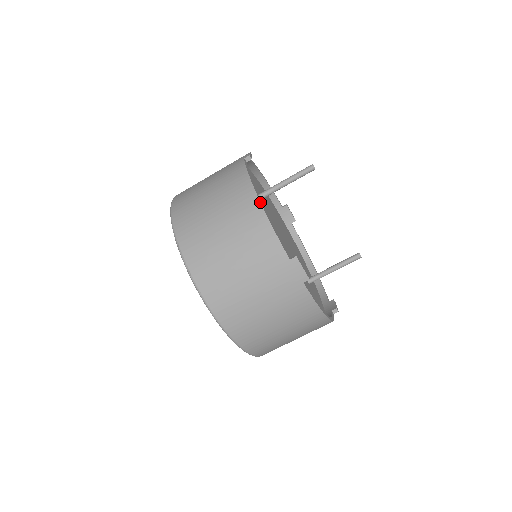
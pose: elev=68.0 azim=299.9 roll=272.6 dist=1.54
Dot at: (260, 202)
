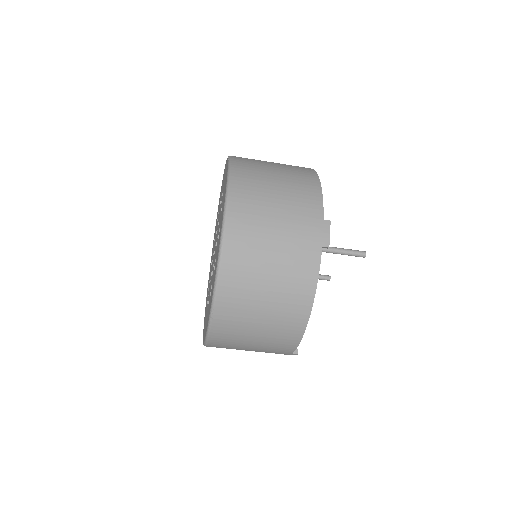
Dot at: occluded
